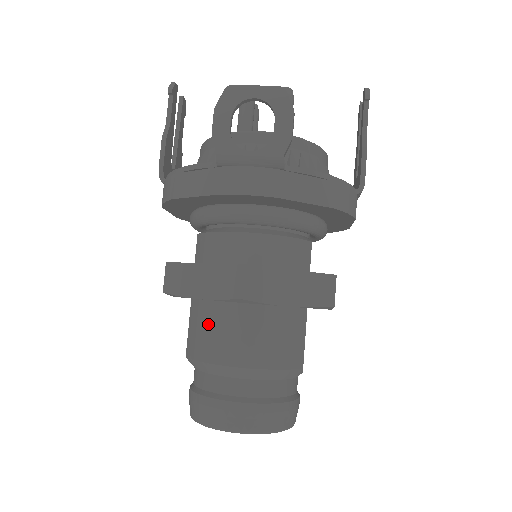
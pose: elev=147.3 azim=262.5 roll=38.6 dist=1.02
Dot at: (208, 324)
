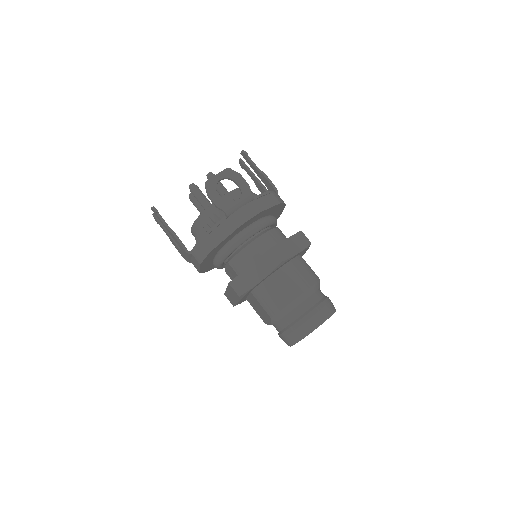
Dot at: (272, 291)
